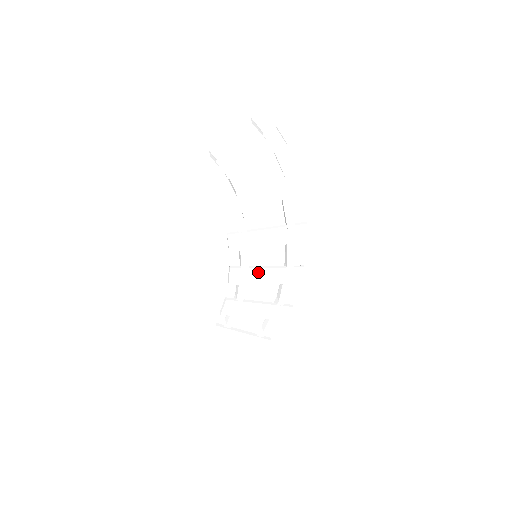
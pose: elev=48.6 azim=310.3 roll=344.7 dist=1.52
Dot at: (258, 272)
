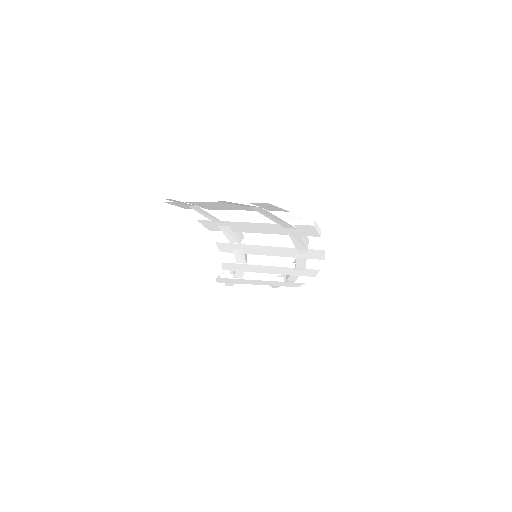
Dot at: (258, 267)
